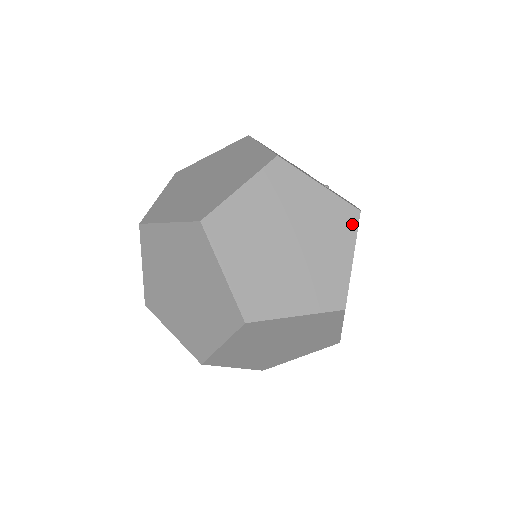
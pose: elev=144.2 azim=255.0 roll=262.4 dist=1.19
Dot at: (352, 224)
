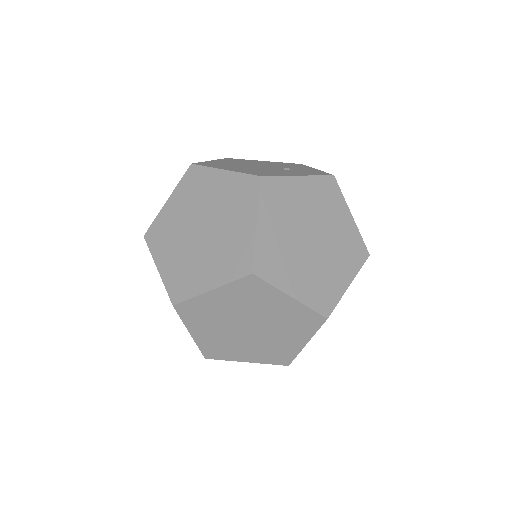
Dot at: (336, 190)
